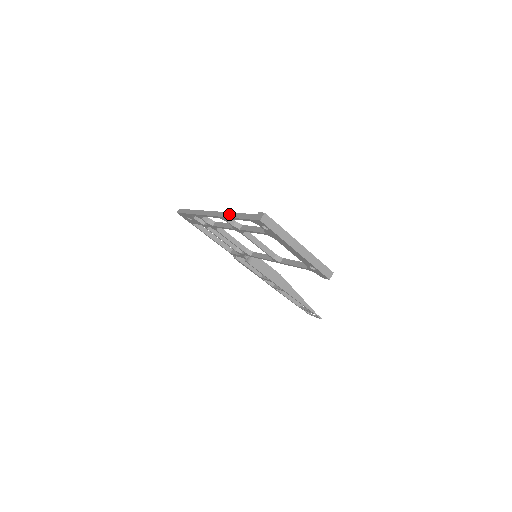
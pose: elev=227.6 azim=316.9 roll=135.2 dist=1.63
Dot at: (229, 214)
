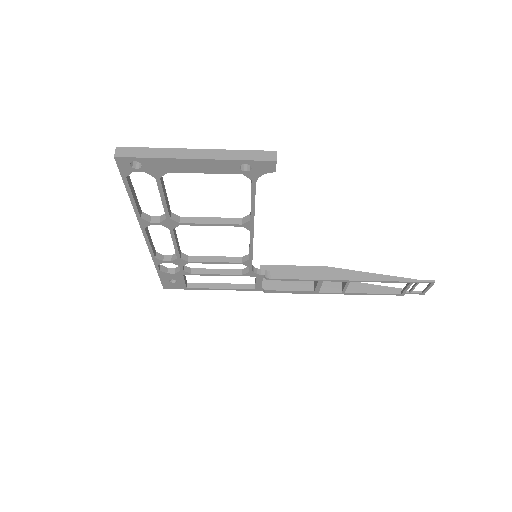
Dot at: (135, 208)
